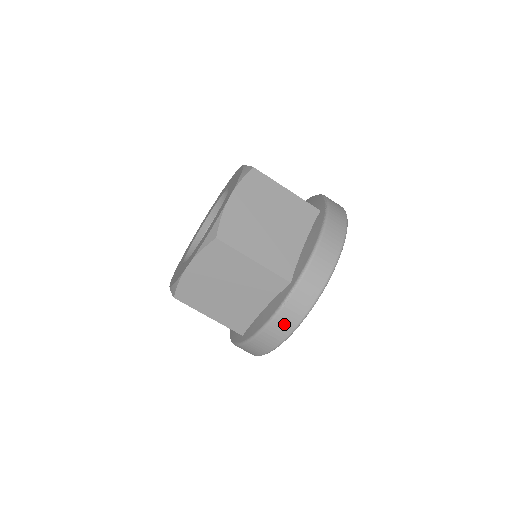
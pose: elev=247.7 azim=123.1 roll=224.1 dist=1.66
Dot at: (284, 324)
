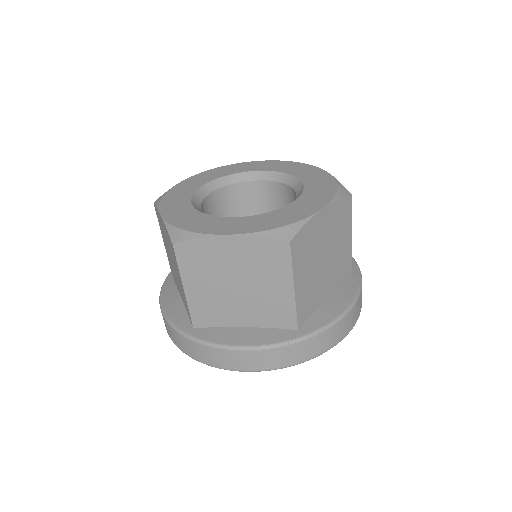
Dot at: (259, 360)
